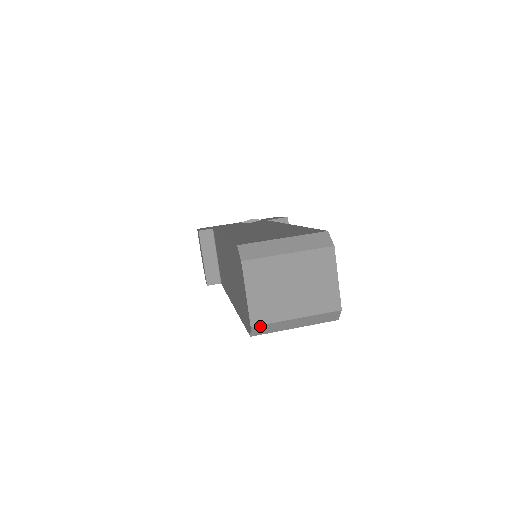
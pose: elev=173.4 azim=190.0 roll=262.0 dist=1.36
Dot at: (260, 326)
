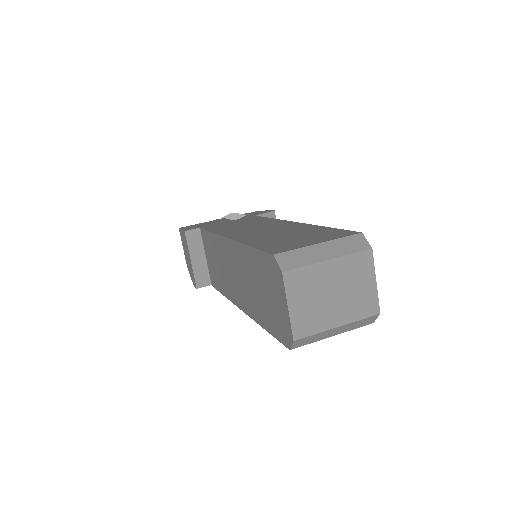
Dot at: (302, 339)
